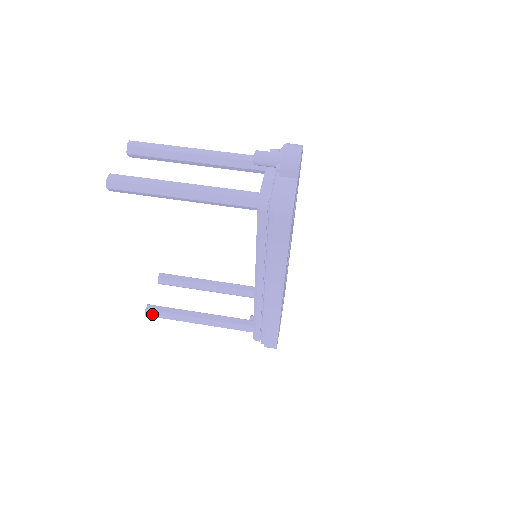
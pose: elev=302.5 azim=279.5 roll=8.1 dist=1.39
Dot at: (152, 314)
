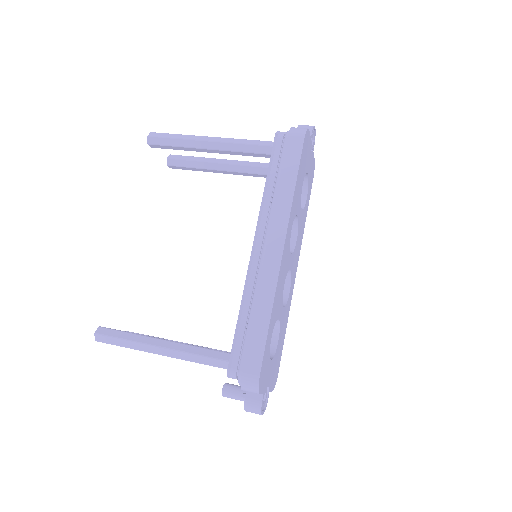
Dot at: (104, 332)
